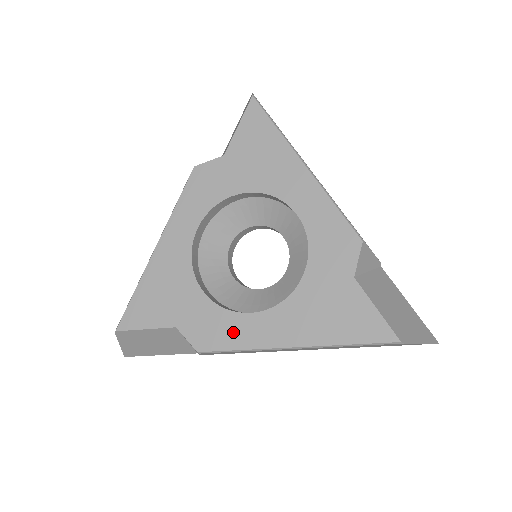
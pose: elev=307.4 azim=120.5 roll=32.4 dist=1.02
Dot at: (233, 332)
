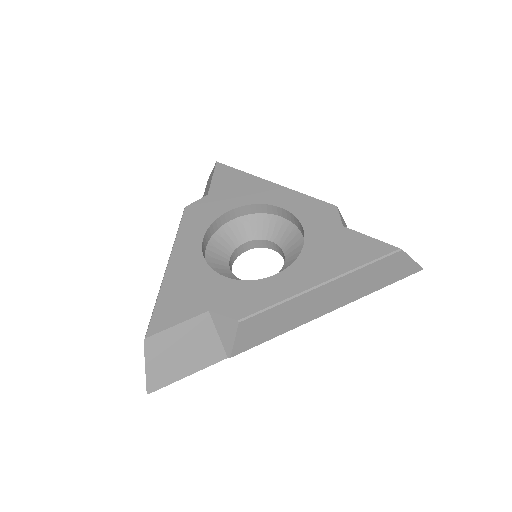
Dot at: (265, 293)
